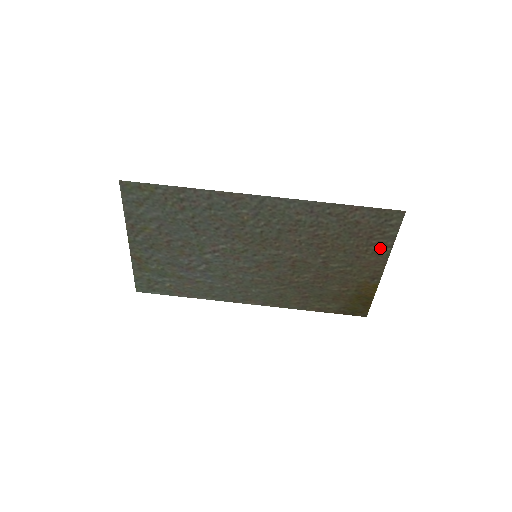
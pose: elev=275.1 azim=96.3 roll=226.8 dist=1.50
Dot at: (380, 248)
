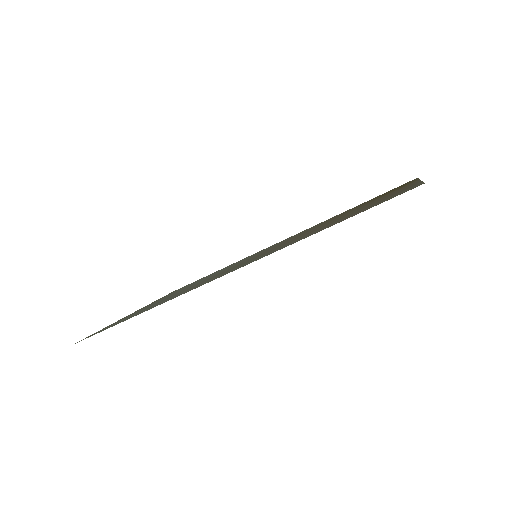
Dot at: occluded
